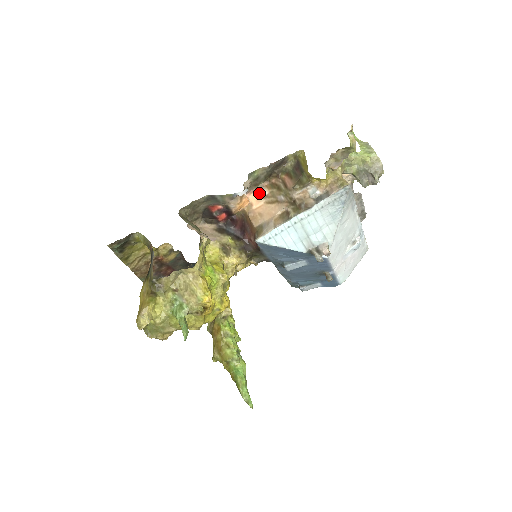
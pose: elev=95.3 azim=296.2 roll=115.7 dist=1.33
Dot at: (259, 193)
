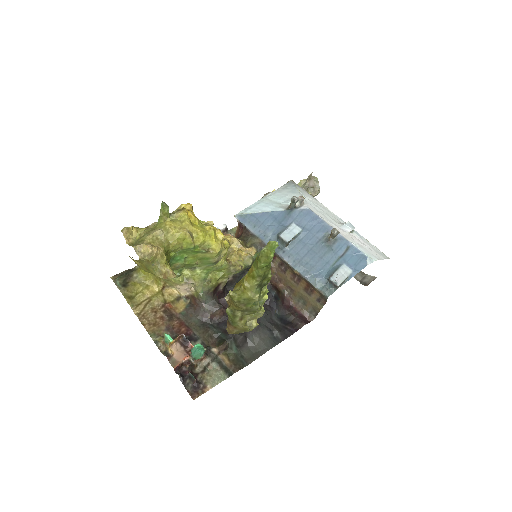
Dot at: occluded
